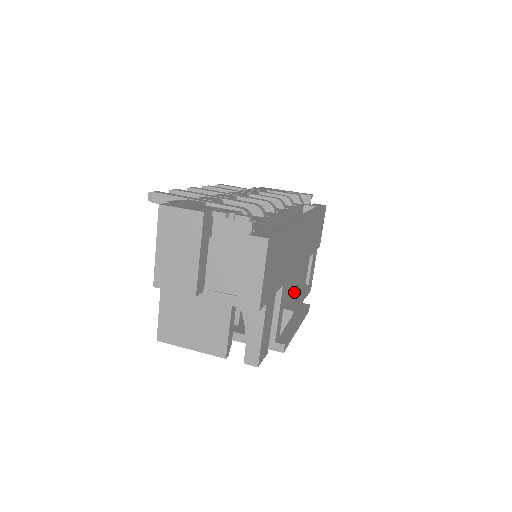
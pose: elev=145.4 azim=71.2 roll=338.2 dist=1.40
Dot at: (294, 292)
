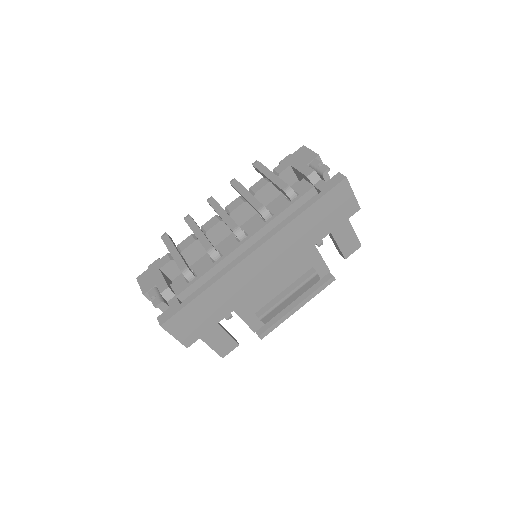
Dot at: (282, 289)
